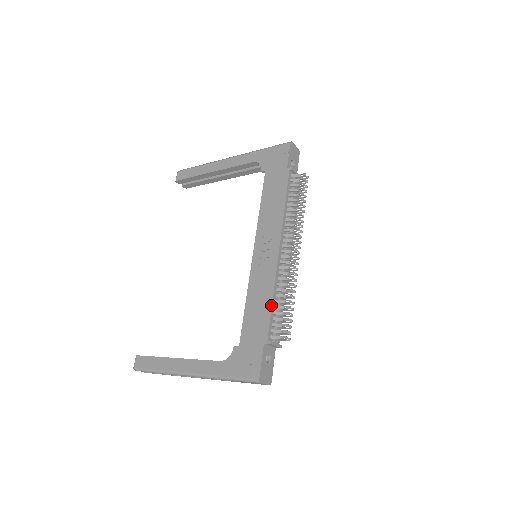
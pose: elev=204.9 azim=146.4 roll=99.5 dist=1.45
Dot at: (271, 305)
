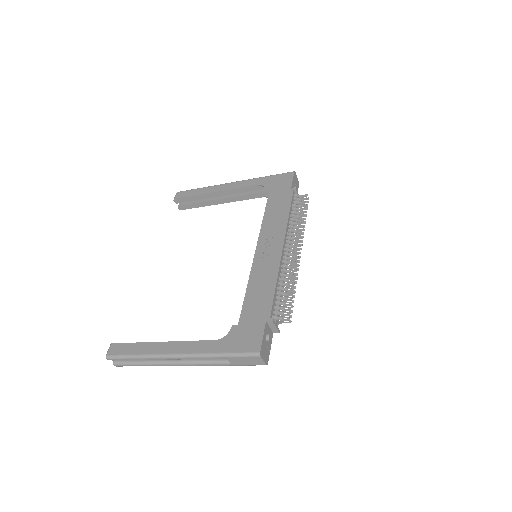
Dot at: (274, 289)
